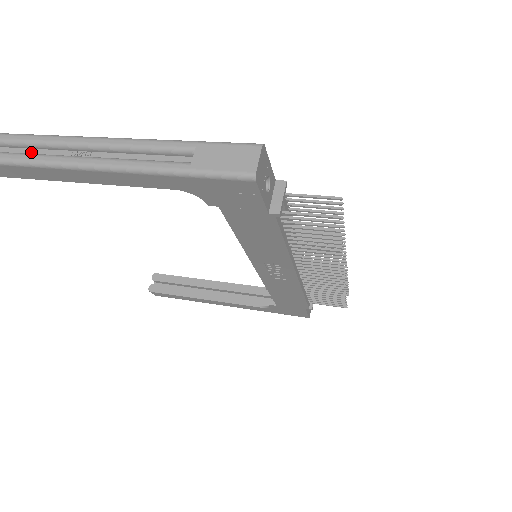
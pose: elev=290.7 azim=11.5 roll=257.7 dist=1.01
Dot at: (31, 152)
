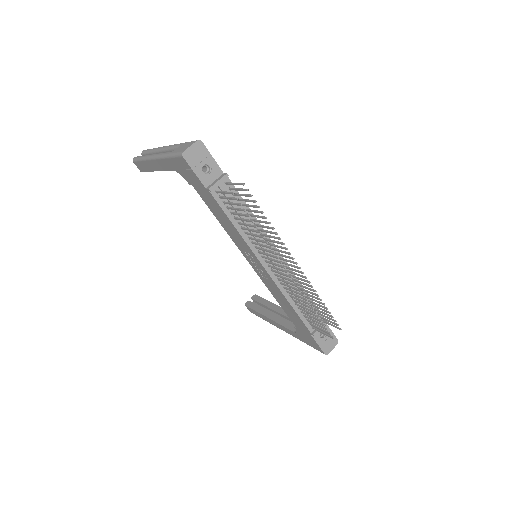
Dot at: occluded
